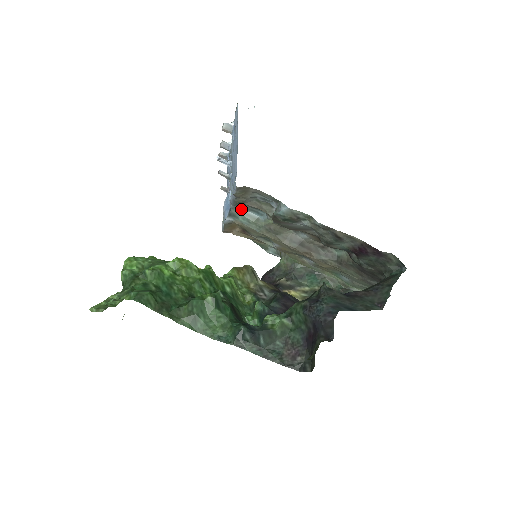
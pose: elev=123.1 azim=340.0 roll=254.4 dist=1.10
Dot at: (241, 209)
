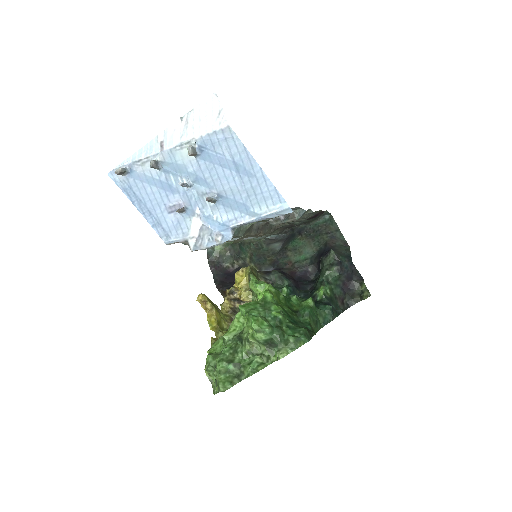
Dot at: occluded
